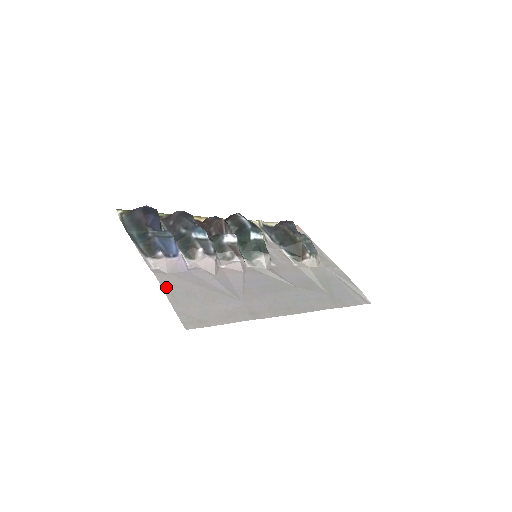
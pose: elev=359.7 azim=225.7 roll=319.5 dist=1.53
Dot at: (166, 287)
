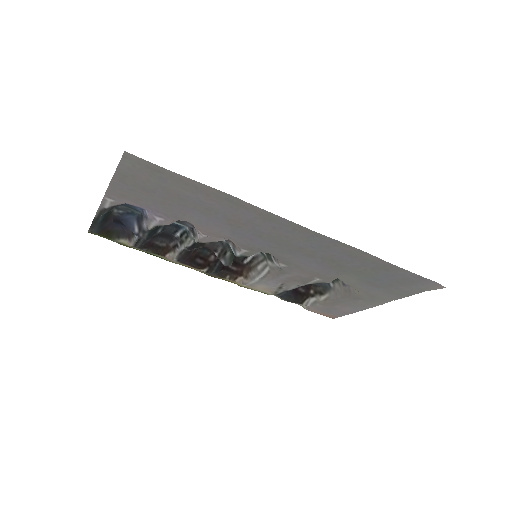
Dot at: (116, 184)
